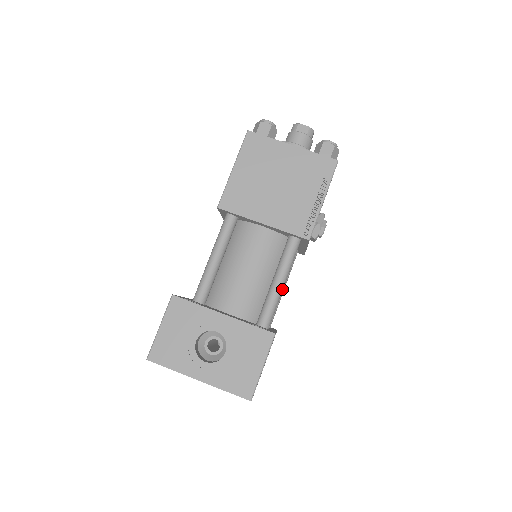
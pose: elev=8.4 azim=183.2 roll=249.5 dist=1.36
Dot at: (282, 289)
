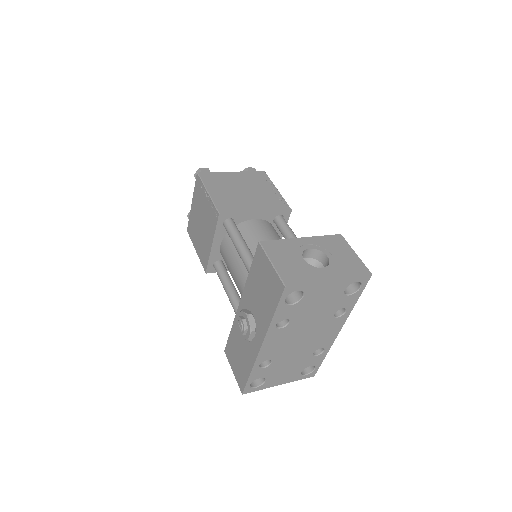
Dot at: occluded
